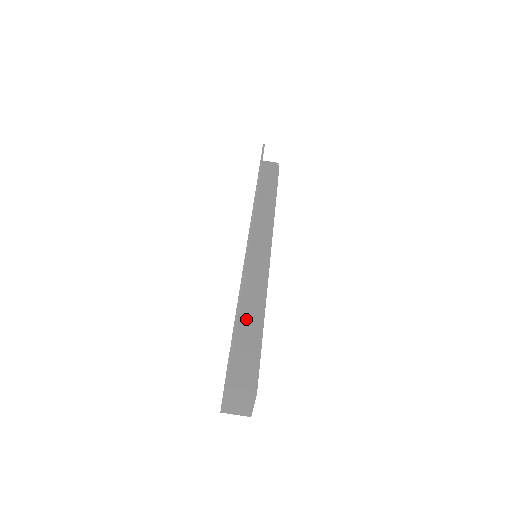
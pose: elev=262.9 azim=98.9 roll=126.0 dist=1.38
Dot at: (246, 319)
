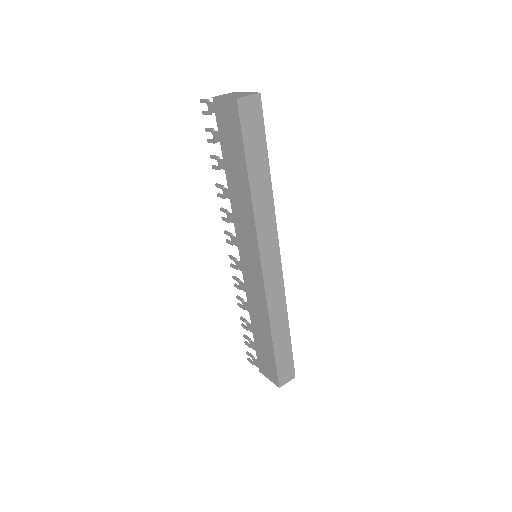
Dot at: occluded
